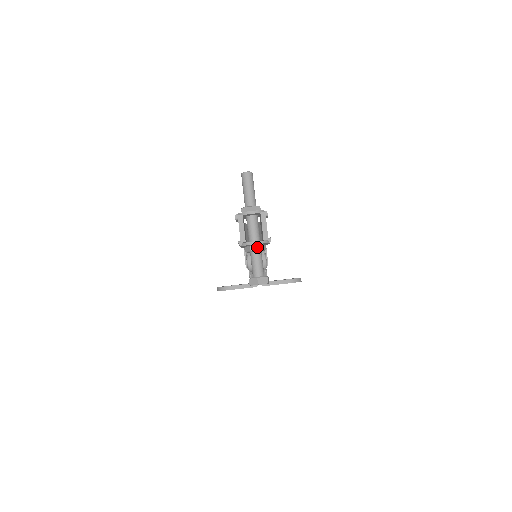
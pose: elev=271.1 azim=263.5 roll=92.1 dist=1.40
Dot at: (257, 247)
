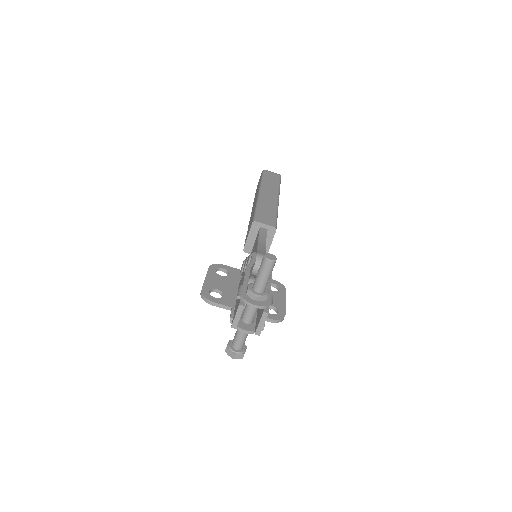
Dot at: (246, 331)
